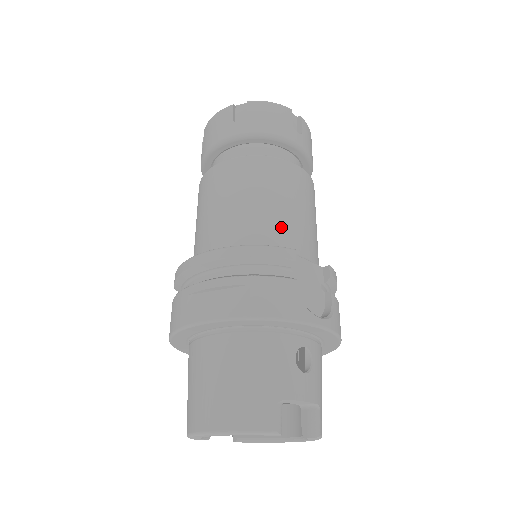
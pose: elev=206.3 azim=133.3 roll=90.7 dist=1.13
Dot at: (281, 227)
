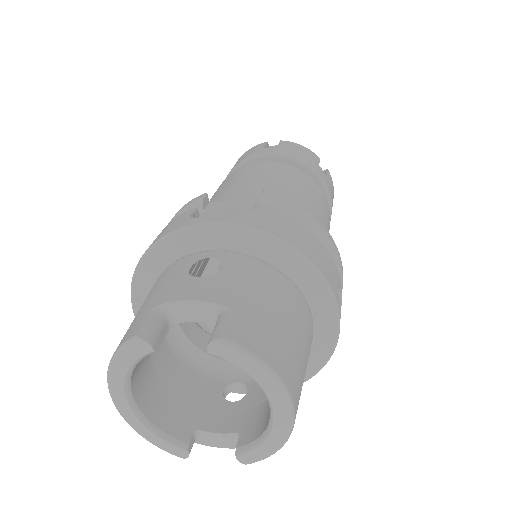
Dot at: (219, 198)
